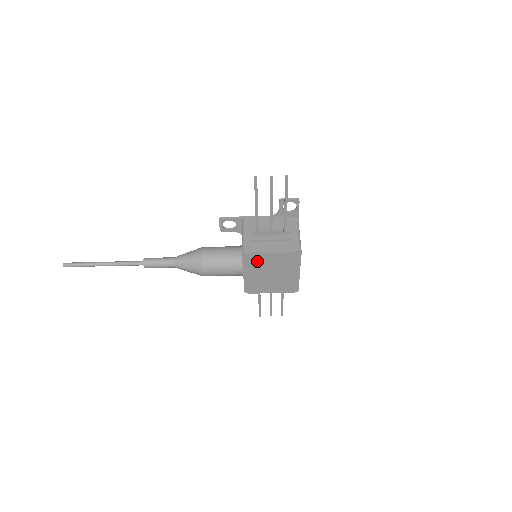
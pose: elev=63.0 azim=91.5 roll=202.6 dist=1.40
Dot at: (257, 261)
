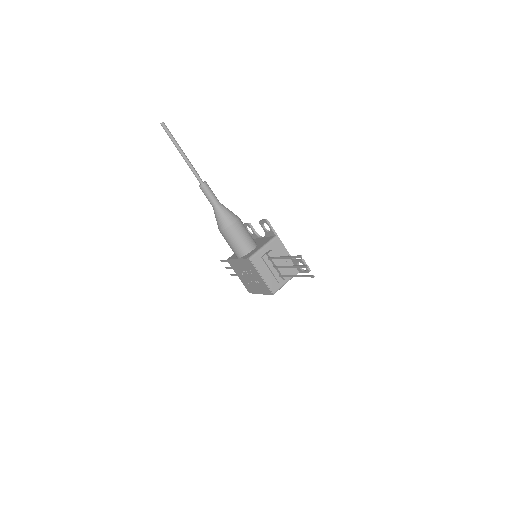
Dot at: (251, 268)
